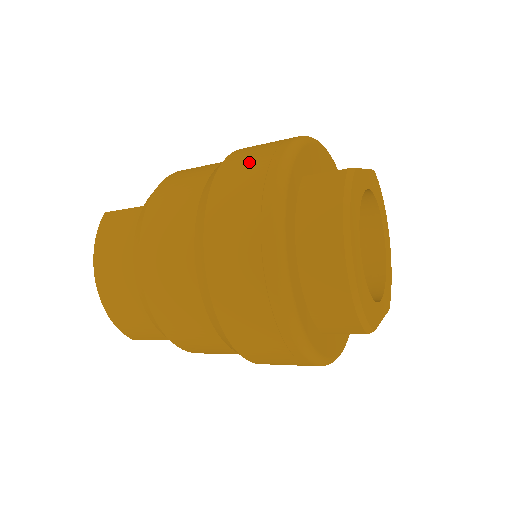
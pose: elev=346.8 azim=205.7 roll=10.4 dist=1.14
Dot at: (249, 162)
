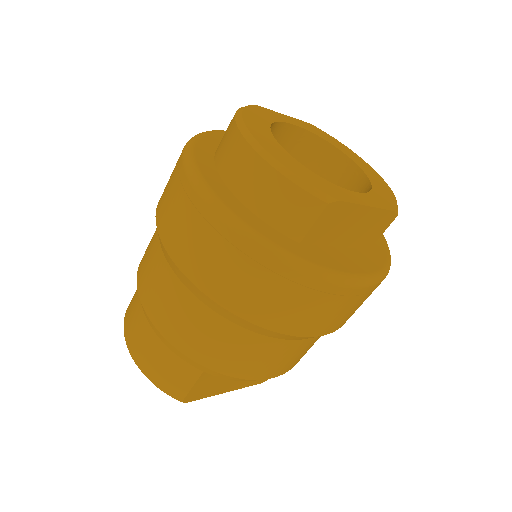
Dot at: occluded
